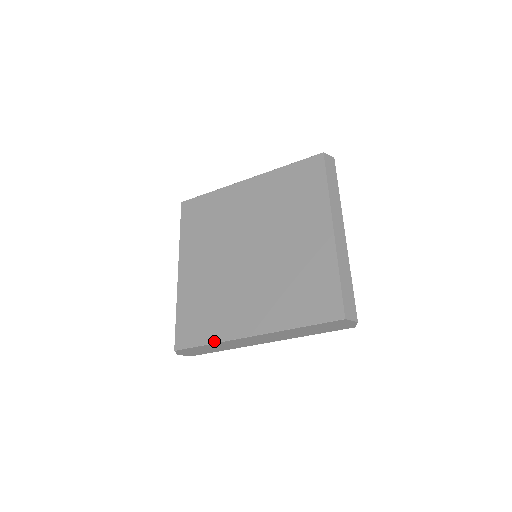
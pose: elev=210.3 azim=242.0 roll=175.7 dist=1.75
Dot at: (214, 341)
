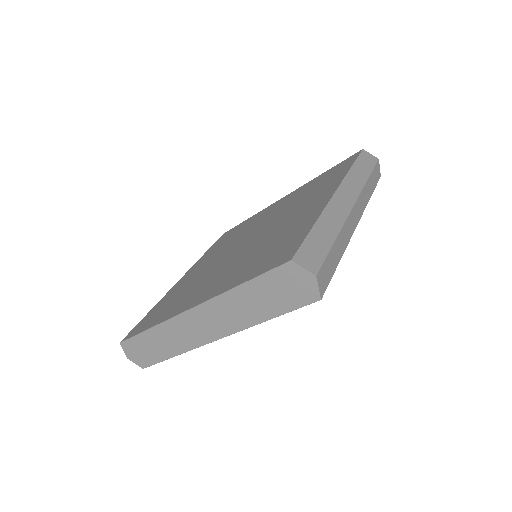
Dot at: (155, 324)
